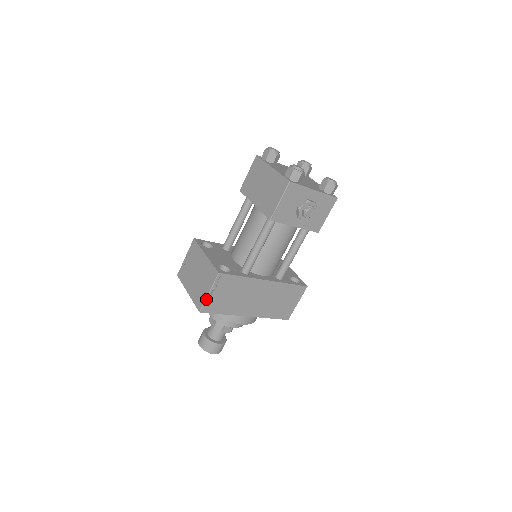
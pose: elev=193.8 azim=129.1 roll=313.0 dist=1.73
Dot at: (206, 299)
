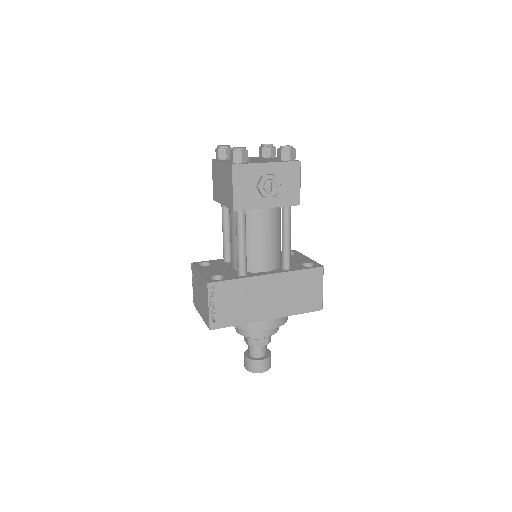
Dot at: (209, 314)
